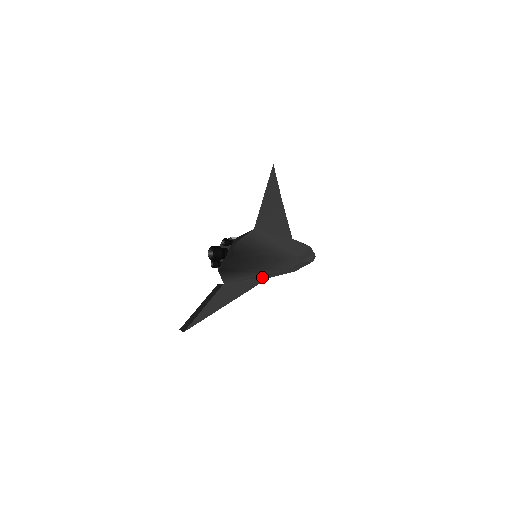
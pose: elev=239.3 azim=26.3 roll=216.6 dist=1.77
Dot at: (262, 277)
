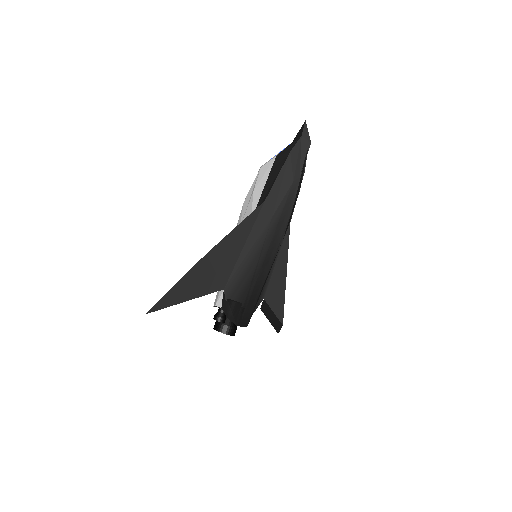
Dot at: occluded
